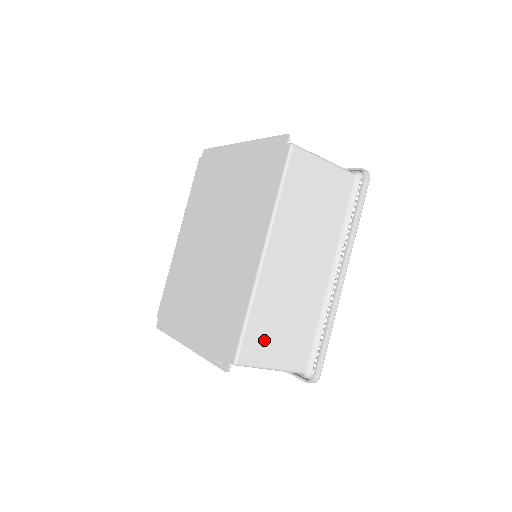
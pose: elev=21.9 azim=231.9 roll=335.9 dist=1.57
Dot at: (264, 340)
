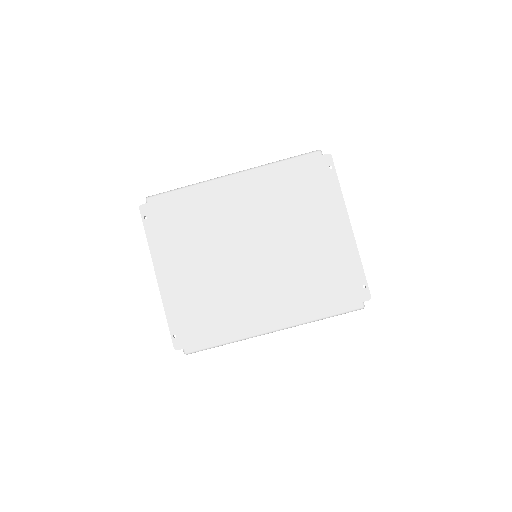
Dot at: occluded
